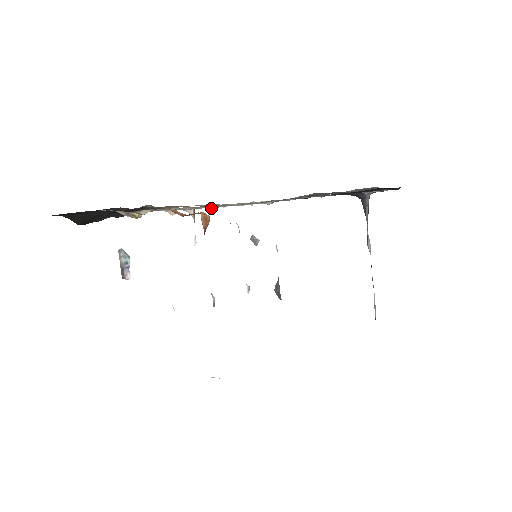
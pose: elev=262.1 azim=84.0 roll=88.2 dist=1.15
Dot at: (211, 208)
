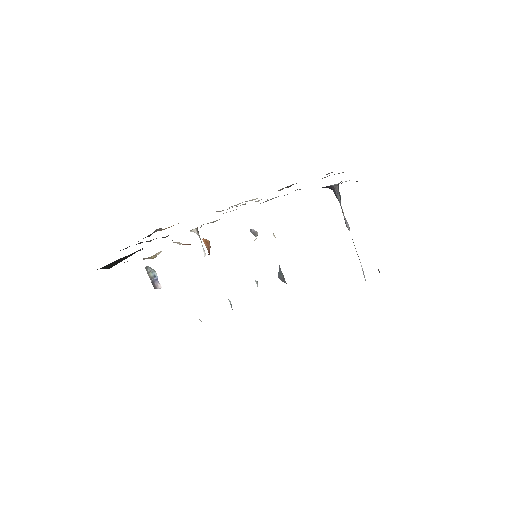
Dot at: occluded
